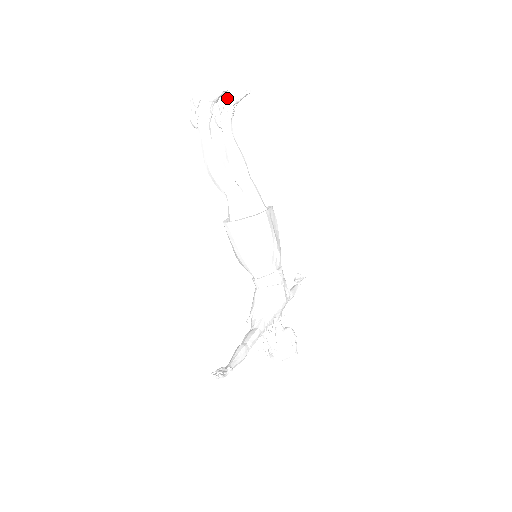
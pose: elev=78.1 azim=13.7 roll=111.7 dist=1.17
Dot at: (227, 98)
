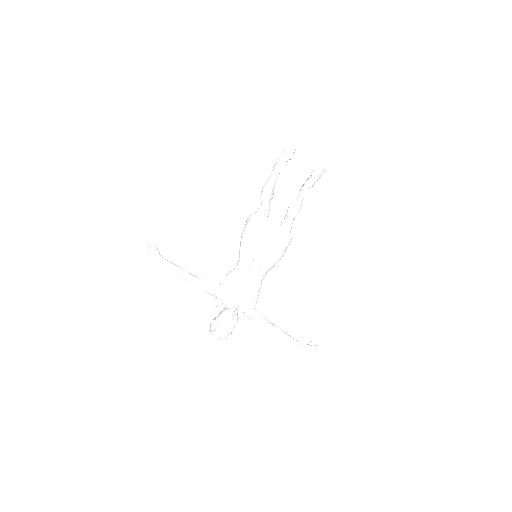
Dot at: (311, 173)
